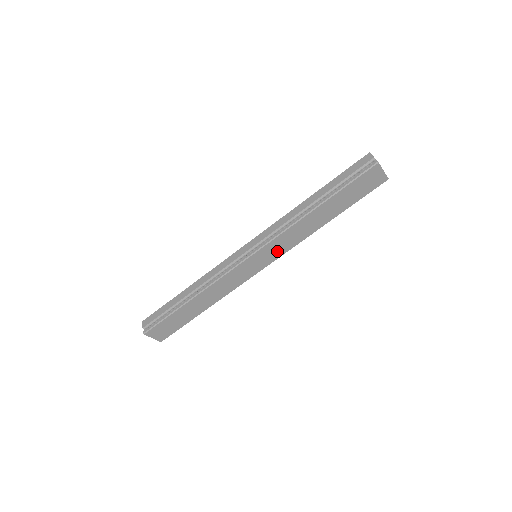
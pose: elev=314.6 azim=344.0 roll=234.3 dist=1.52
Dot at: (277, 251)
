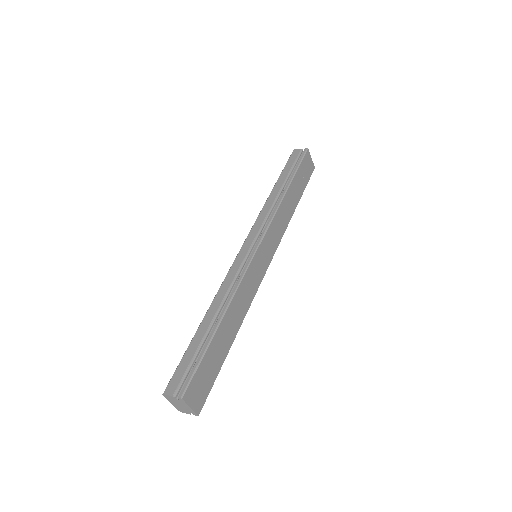
Dot at: (273, 242)
